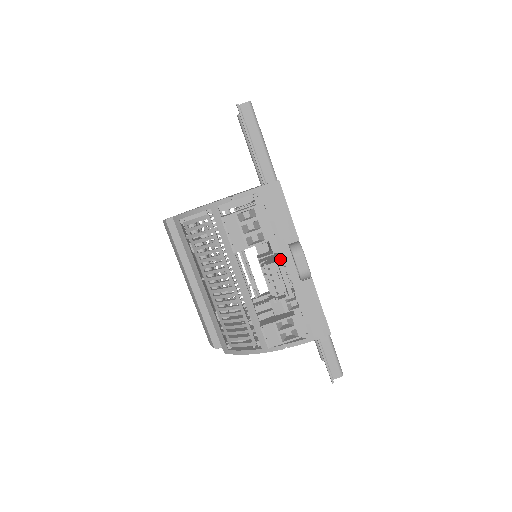
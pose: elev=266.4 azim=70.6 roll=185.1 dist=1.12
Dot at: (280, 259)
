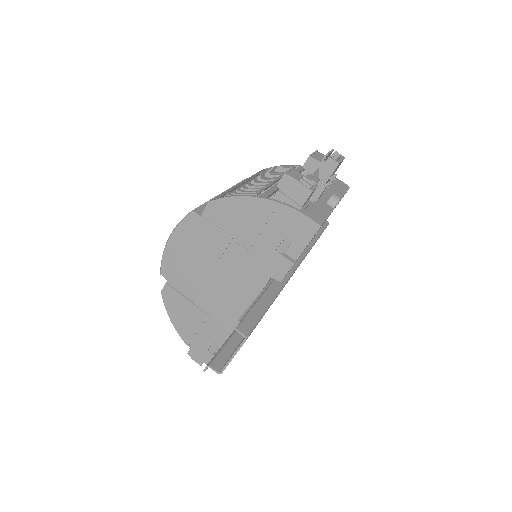
Dot at: occluded
